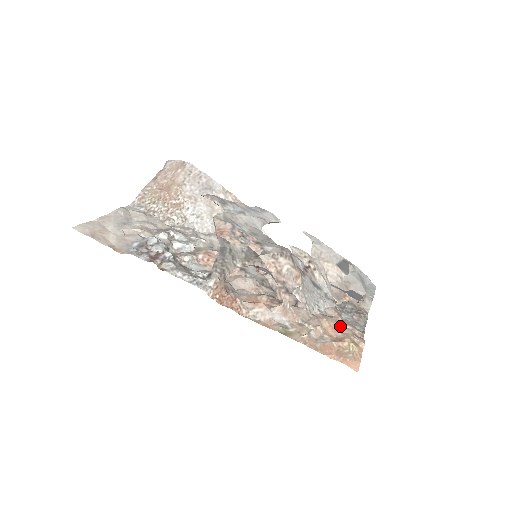
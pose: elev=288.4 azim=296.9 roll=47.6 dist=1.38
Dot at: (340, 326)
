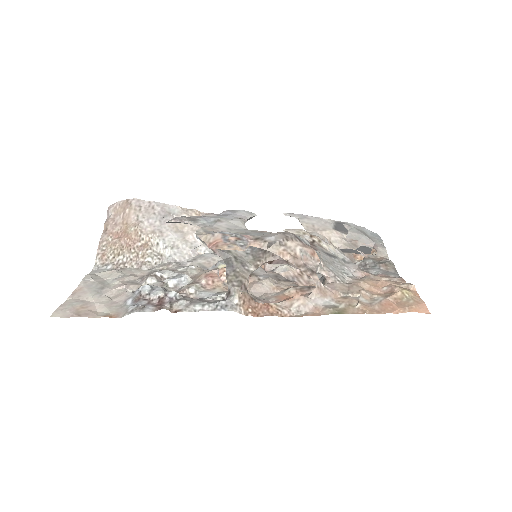
Dot at: (379, 281)
